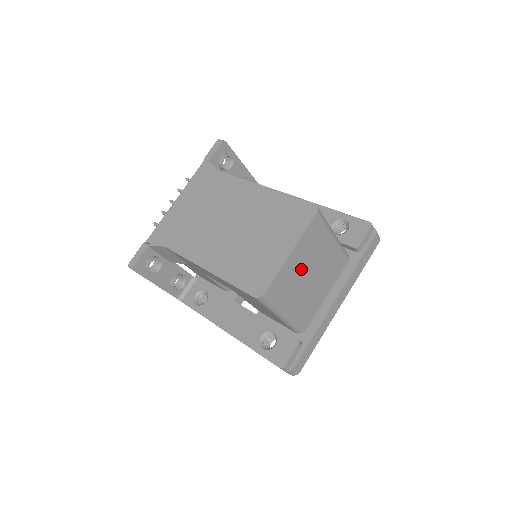
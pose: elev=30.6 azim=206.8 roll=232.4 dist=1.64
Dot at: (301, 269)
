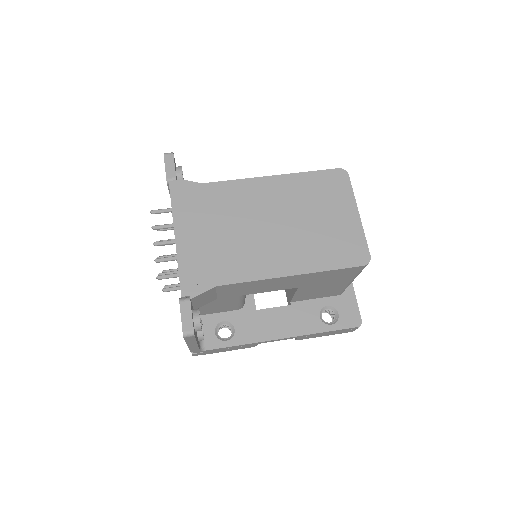
Dot at: occluded
